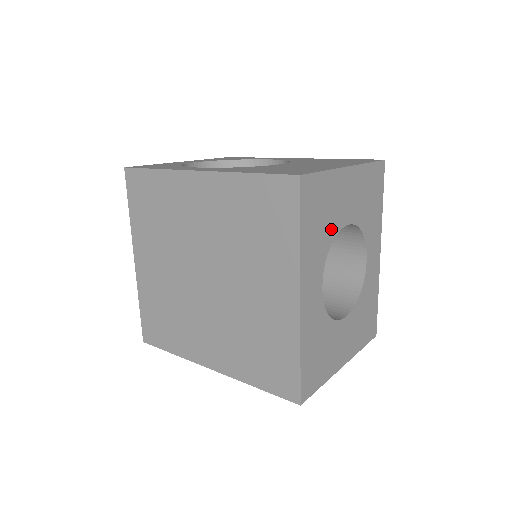
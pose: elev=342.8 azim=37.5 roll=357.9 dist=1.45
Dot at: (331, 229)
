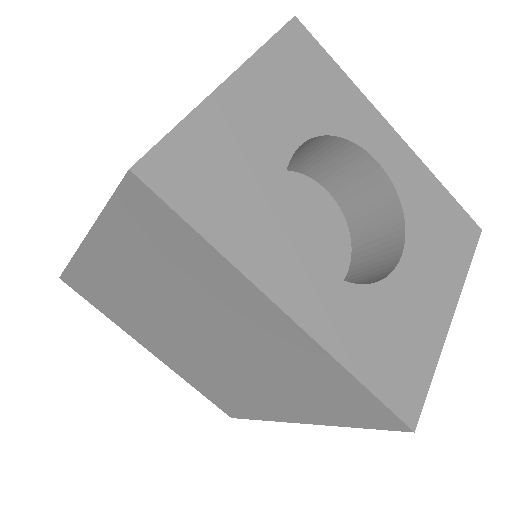
Dot at: (266, 182)
